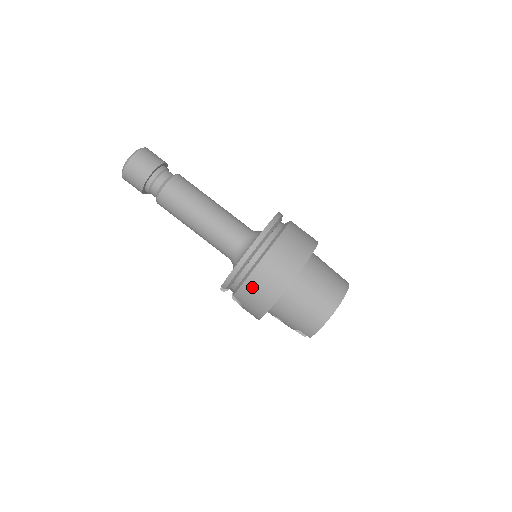
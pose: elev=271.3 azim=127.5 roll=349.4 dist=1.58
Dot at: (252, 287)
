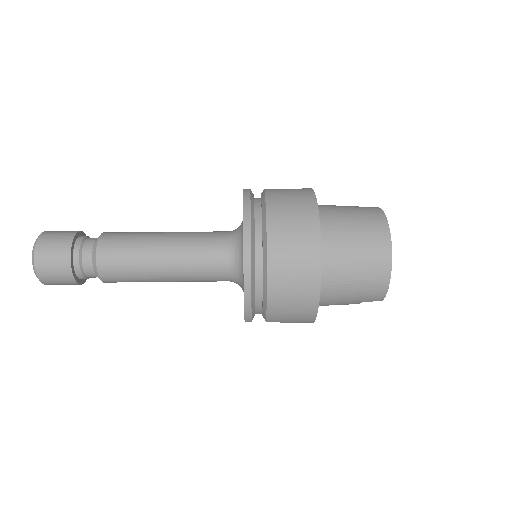
Dot at: (280, 301)
